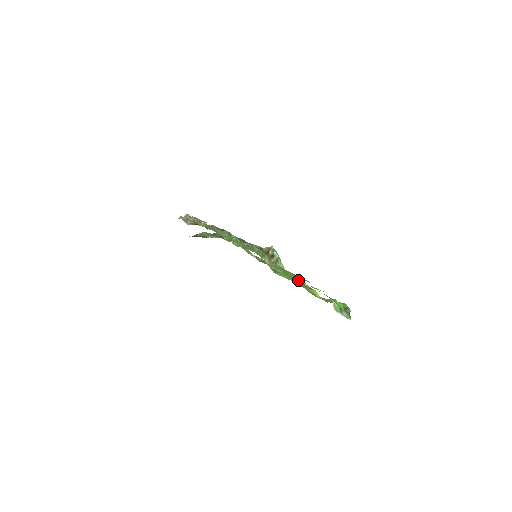
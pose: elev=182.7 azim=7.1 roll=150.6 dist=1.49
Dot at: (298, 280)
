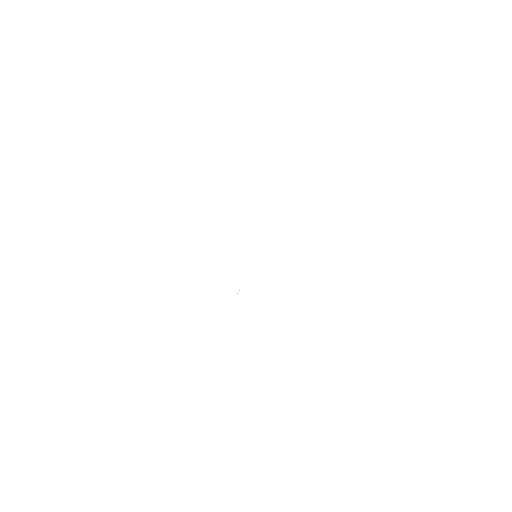
Dot at: occluded
